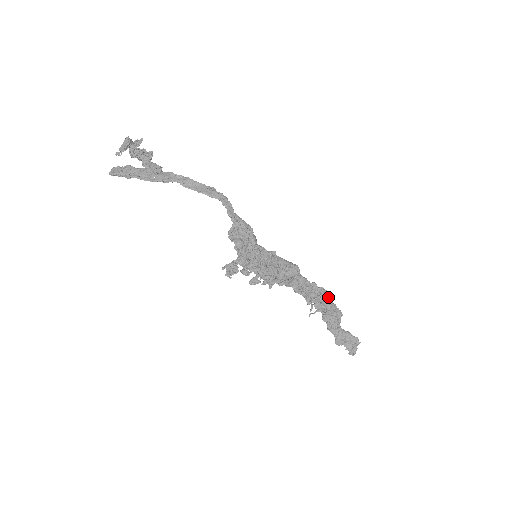
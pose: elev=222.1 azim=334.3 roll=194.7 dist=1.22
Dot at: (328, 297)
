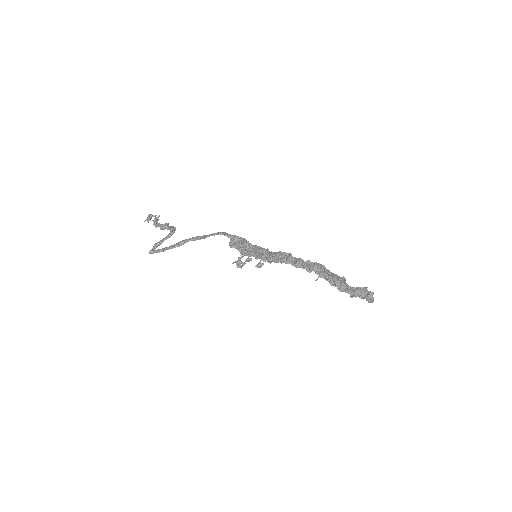
Dot at: (326, 269)
